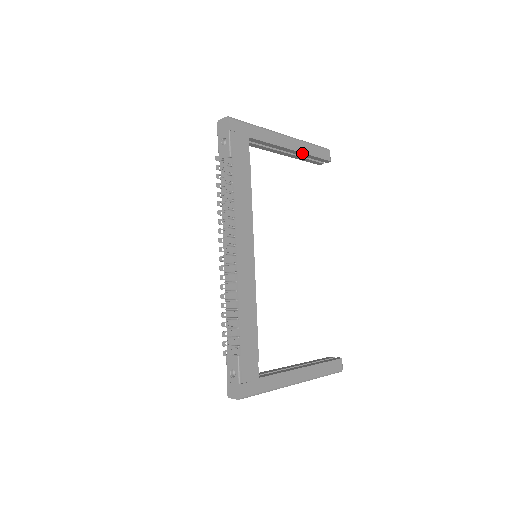
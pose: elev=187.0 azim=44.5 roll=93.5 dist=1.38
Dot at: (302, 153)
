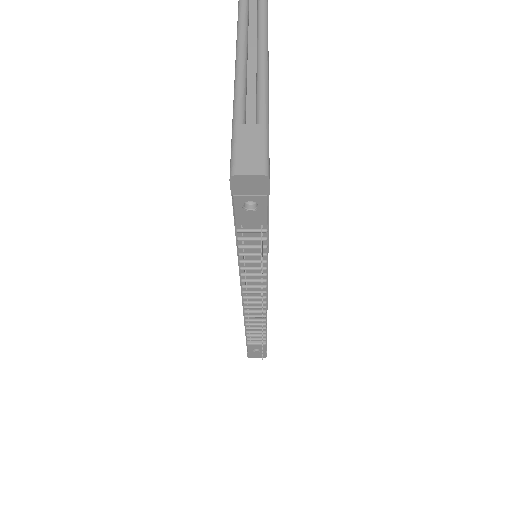
Dot at: occluded
